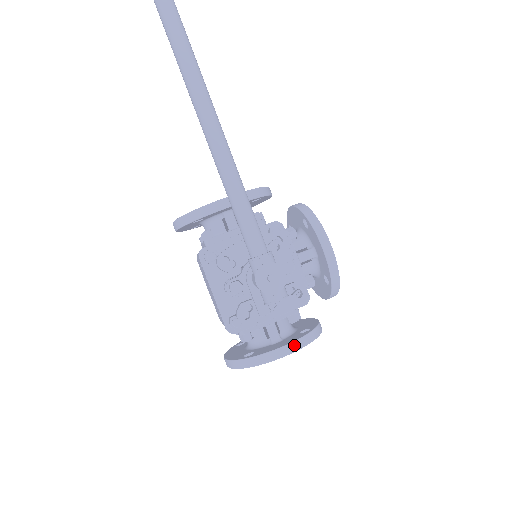
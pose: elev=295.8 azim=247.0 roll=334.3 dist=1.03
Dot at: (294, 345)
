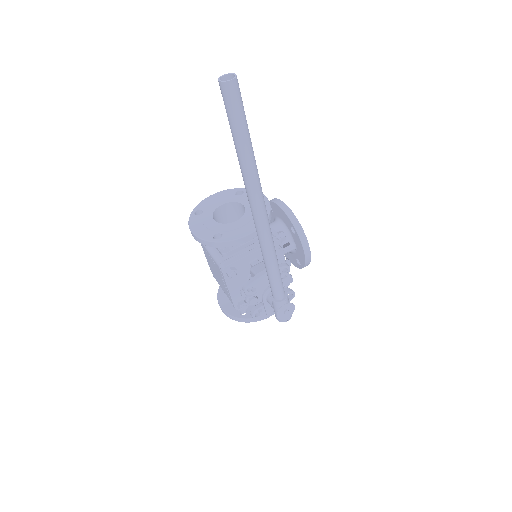
Dot at: occluded
